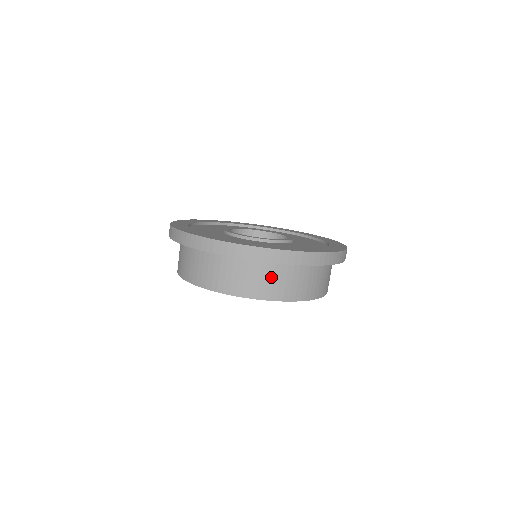
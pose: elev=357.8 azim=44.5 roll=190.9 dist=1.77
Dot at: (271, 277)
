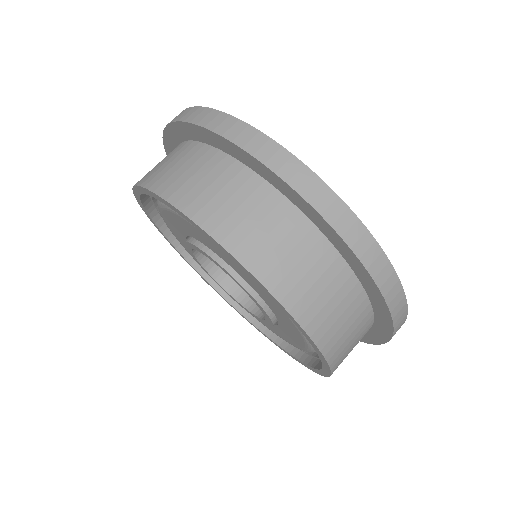
Dot at: (337, 300)
